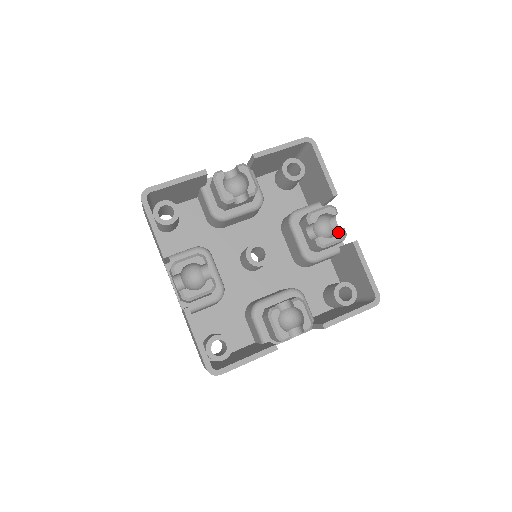
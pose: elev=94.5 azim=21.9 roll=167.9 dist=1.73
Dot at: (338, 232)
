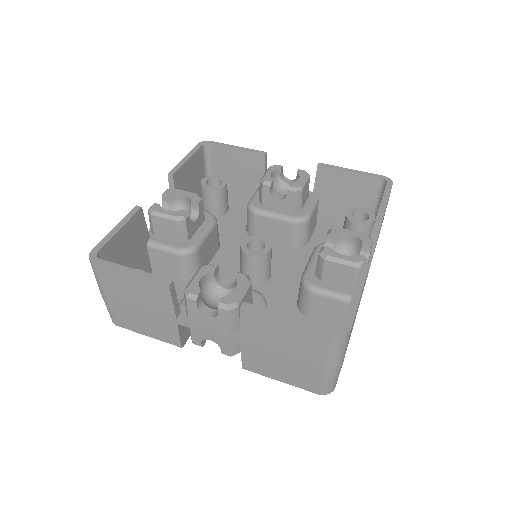
Dot at: (298, 173)
